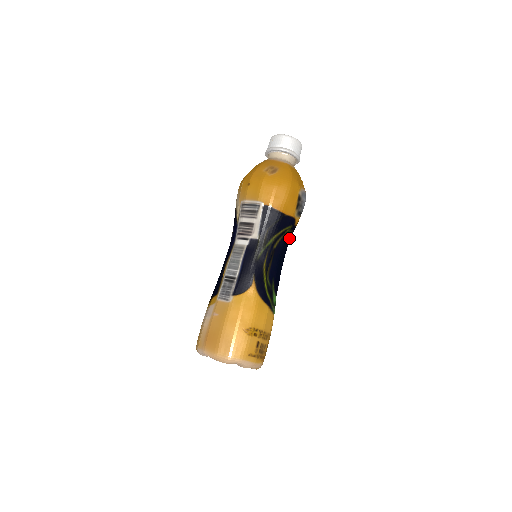
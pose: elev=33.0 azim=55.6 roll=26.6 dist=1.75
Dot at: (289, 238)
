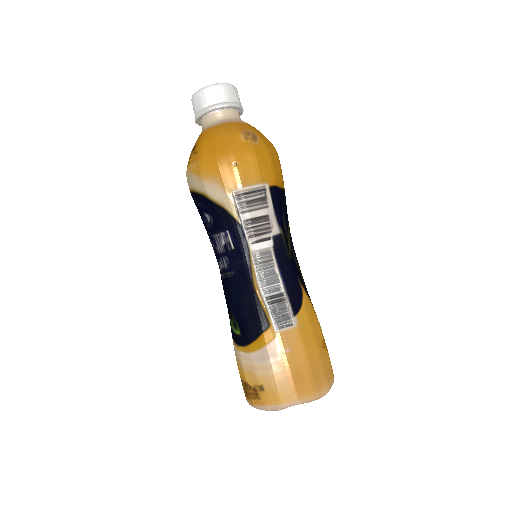
Dot at: occluded
